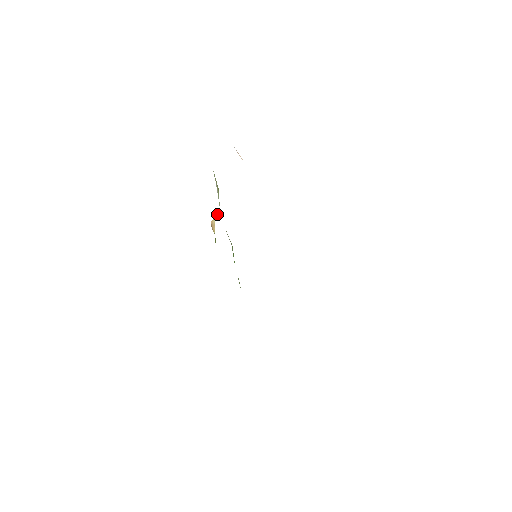
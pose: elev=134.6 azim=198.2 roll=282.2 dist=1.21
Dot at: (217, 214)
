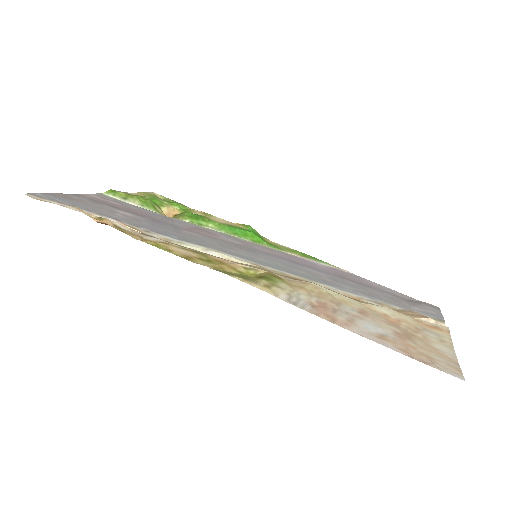
Dot at: occluded
